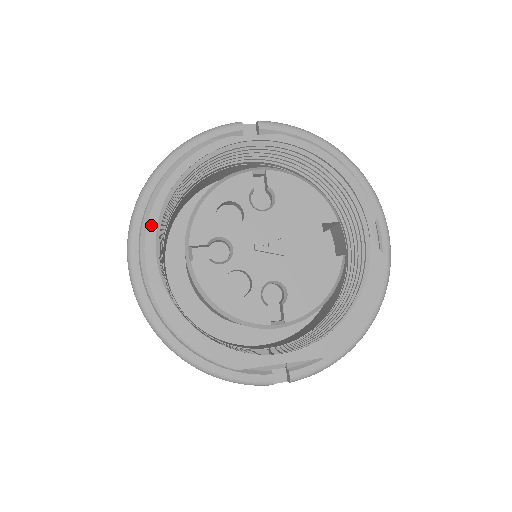
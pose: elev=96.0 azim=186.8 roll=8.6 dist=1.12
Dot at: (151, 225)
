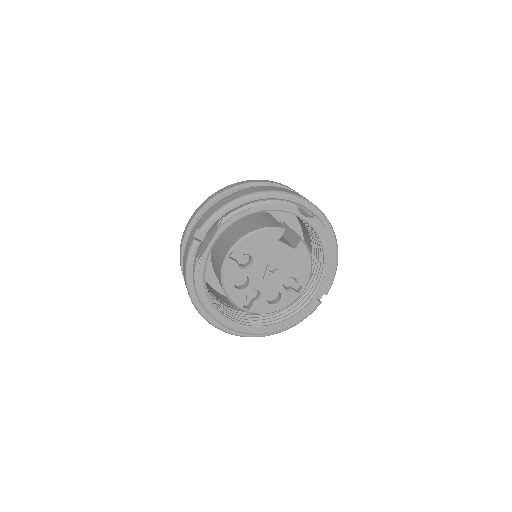
Dot at: (219, 318)
